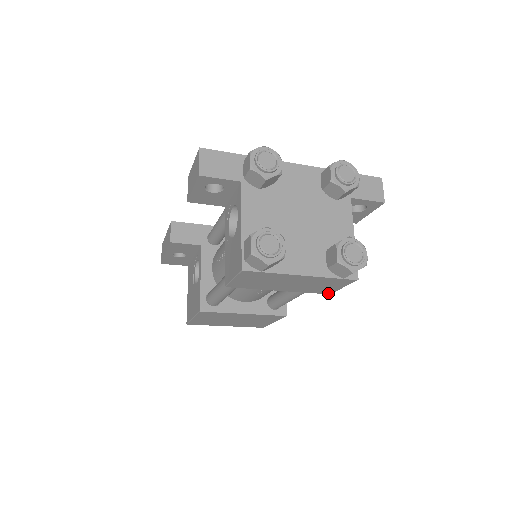
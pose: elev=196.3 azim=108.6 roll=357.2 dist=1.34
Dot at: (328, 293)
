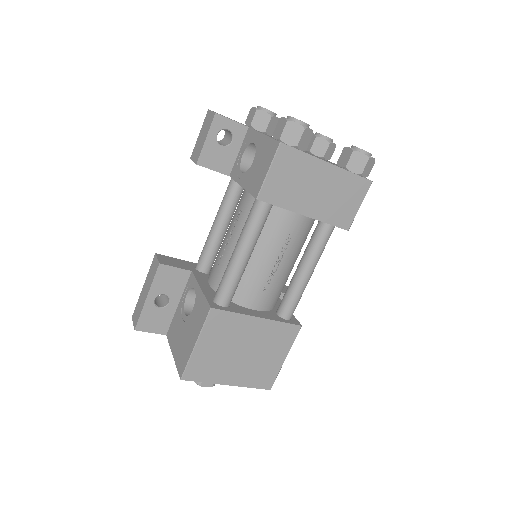
Dot at: (347, 227)
